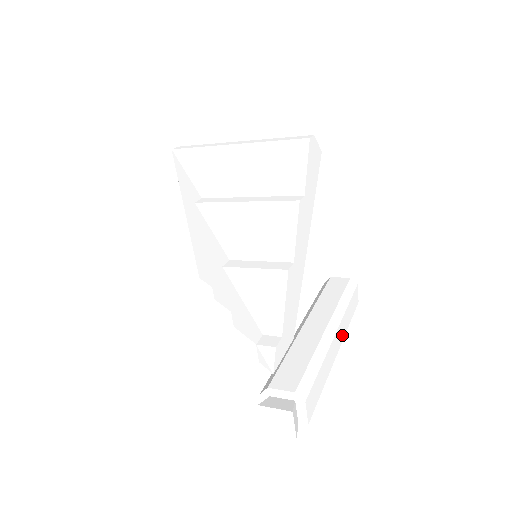
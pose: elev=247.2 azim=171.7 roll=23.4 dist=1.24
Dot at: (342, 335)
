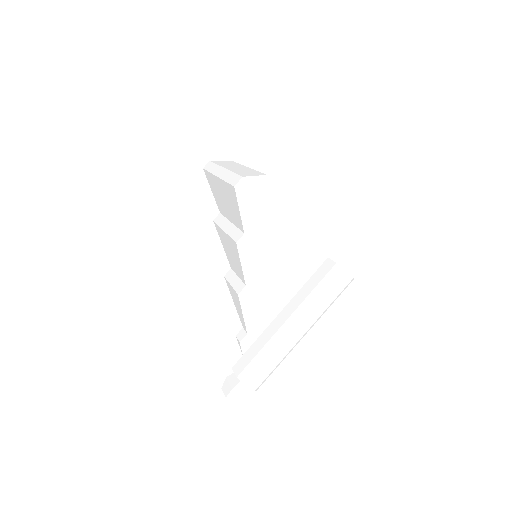
Dot at: (311, 321)
